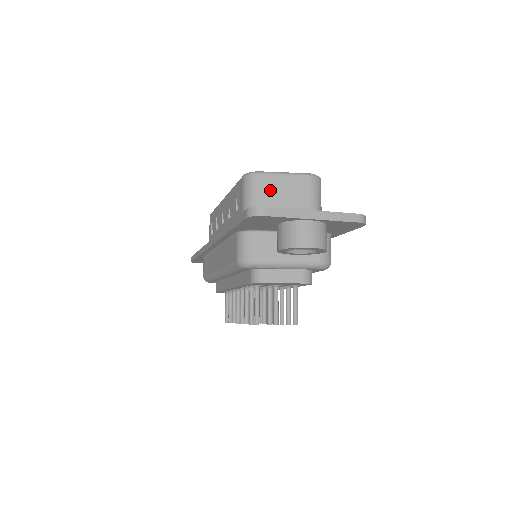
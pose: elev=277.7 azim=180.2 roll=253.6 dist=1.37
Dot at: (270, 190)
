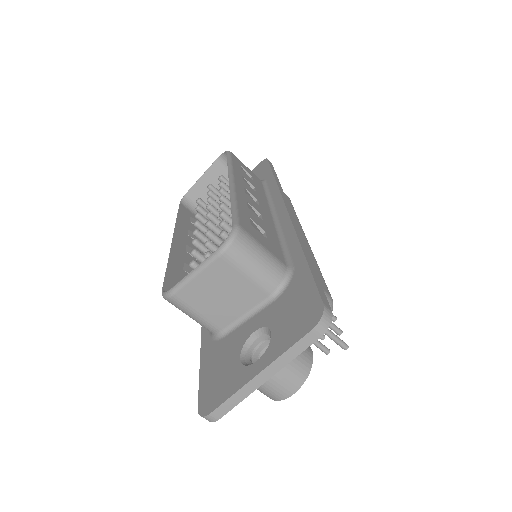
Dot at: (200, 301)
